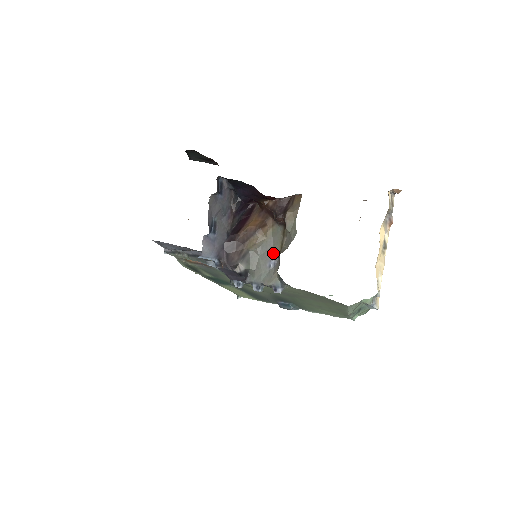
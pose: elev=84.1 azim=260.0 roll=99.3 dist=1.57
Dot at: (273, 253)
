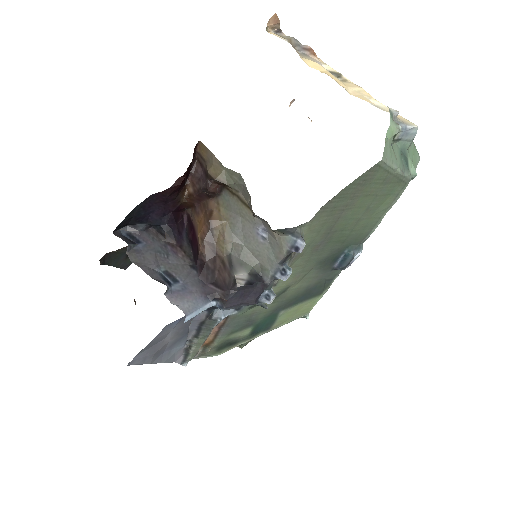
Dot at: (250, 223)
